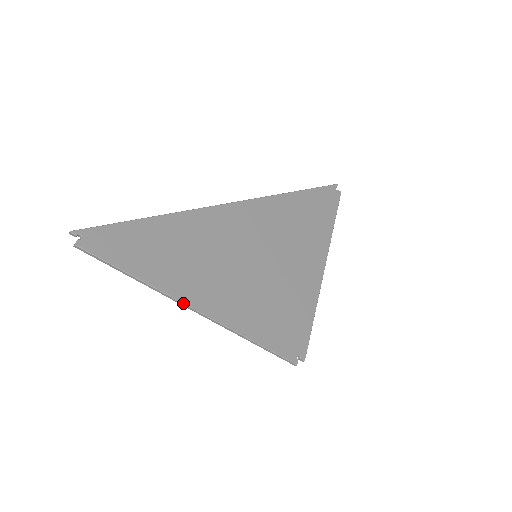
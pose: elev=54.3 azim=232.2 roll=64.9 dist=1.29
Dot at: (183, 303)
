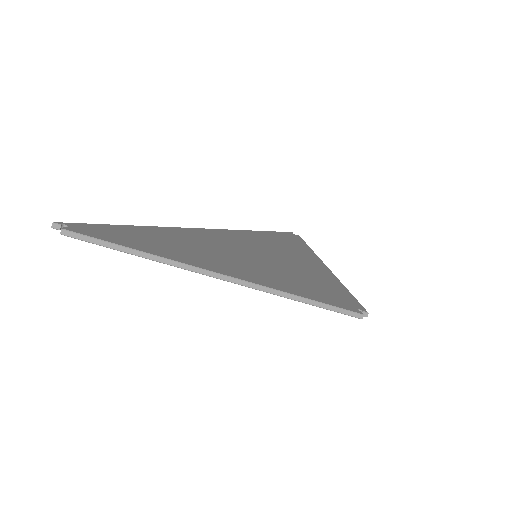
Dot at: (206, 270)
